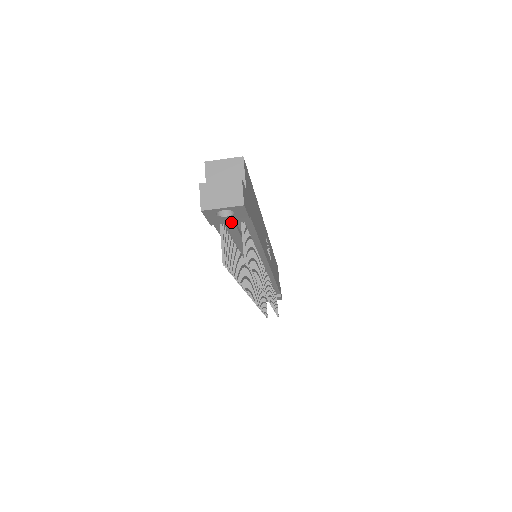
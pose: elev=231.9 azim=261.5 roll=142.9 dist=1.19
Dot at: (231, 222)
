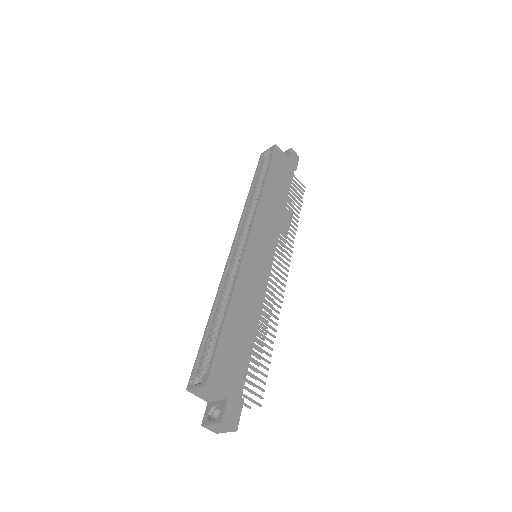
Dot at: occluded
